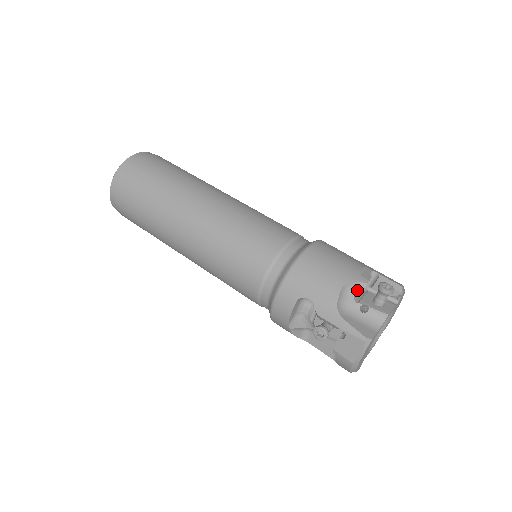
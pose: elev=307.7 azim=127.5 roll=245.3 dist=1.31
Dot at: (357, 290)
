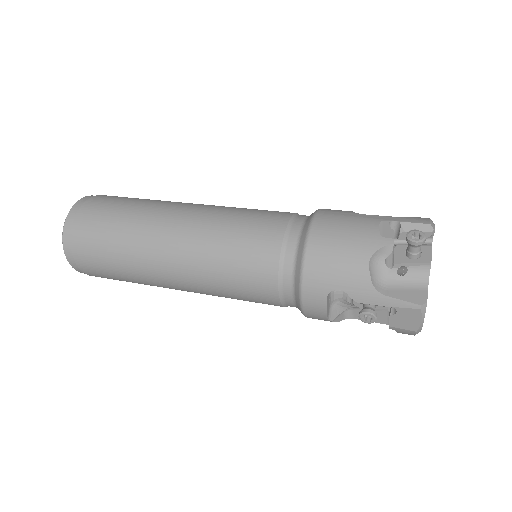
Dot at: (385, 255)
